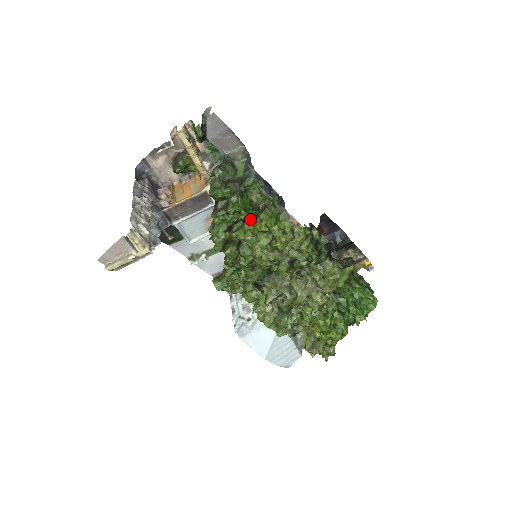
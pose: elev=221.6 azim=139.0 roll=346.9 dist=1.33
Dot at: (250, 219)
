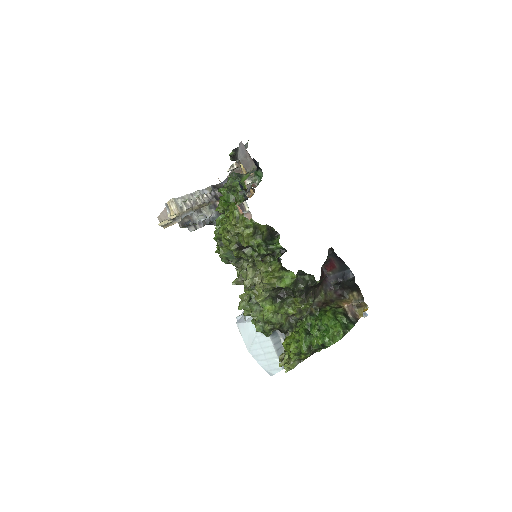
Dot at: (224, 207)
